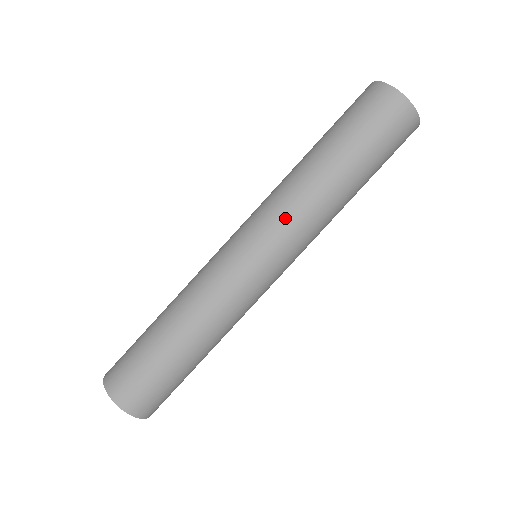
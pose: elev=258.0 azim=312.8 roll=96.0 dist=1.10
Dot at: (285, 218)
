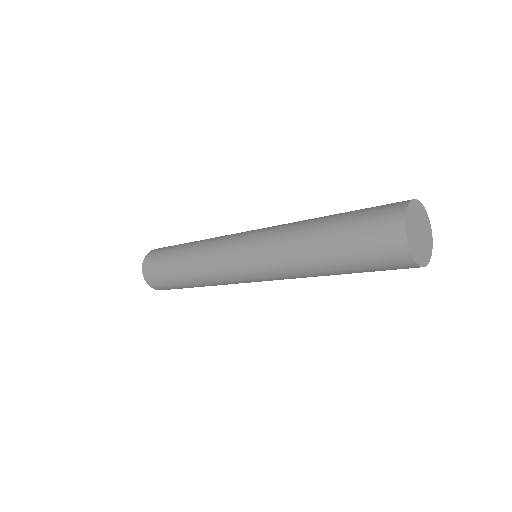
Dot at: (269, 242)
